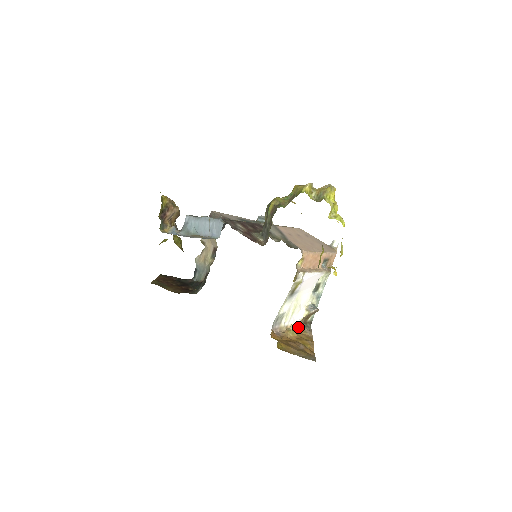
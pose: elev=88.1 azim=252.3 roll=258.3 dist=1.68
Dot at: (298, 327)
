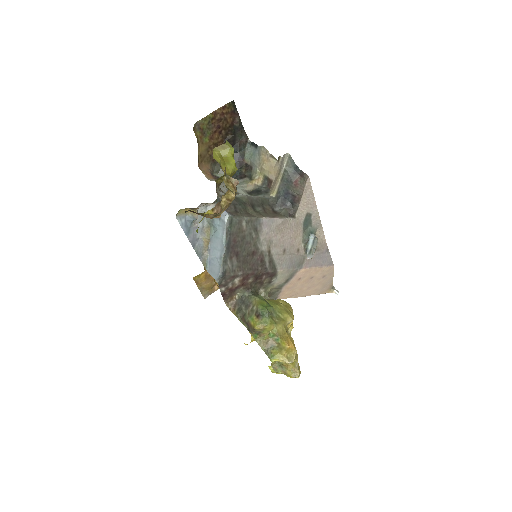
Dot at: occluded
